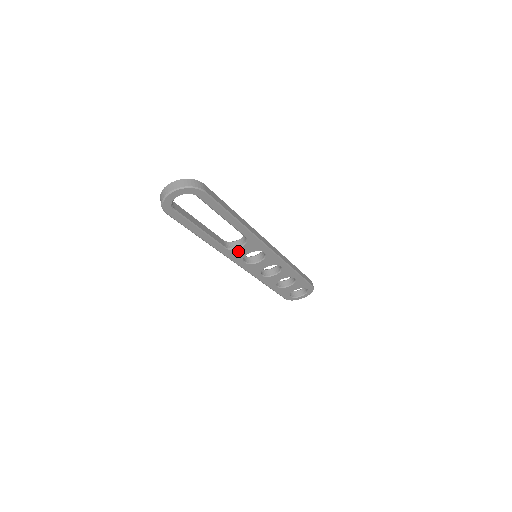
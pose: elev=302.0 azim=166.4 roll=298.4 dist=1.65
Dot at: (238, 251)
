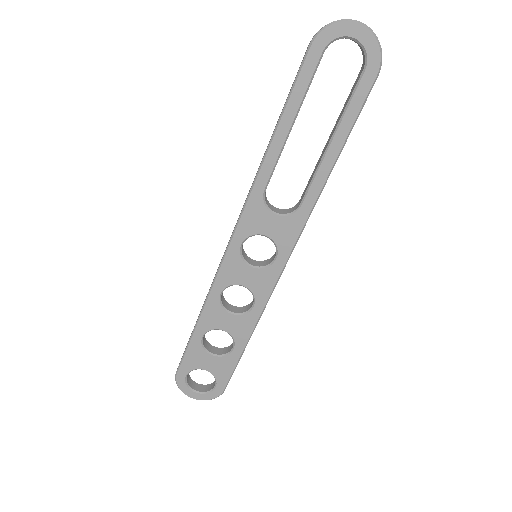
Dot at: (264, 216)
